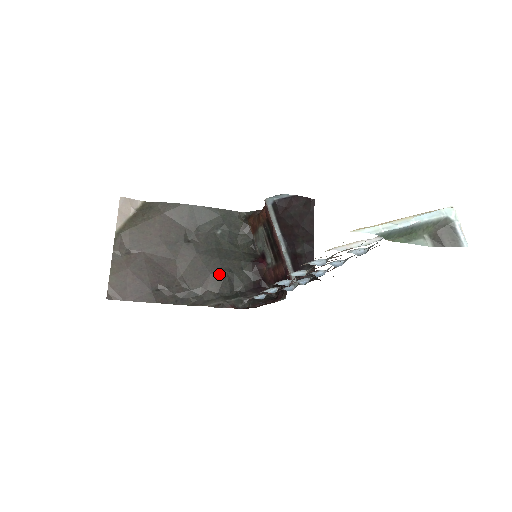
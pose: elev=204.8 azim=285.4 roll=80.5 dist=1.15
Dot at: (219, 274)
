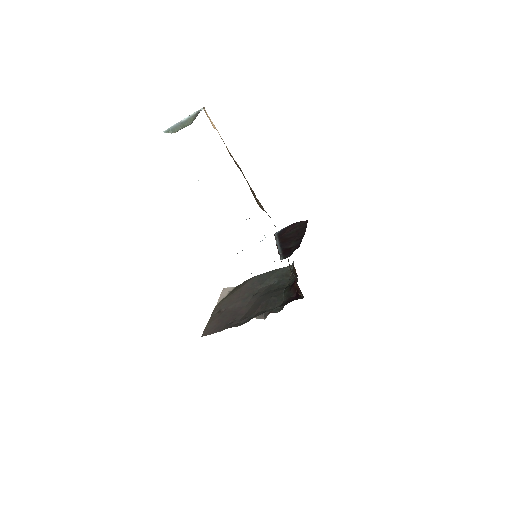
Dot at: (267, 300)
